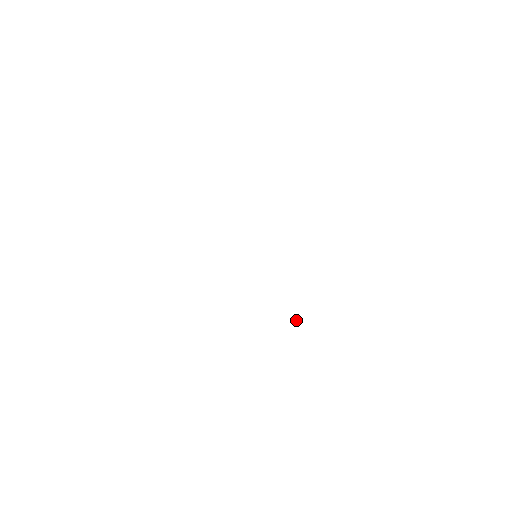
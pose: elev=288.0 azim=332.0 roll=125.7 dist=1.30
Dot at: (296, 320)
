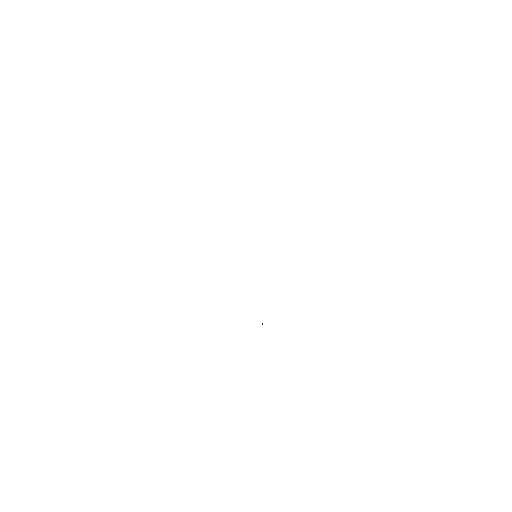
Dot at: (262, 324)
